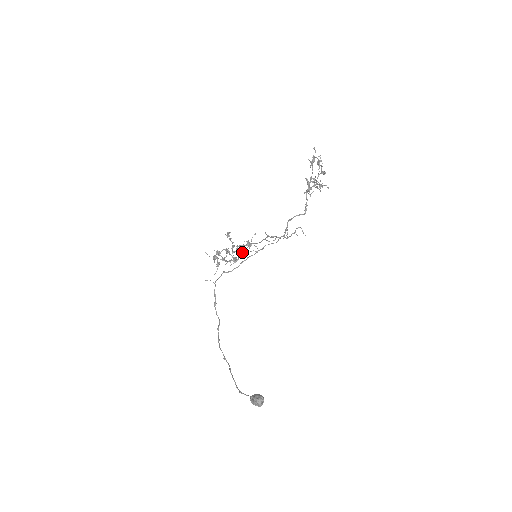
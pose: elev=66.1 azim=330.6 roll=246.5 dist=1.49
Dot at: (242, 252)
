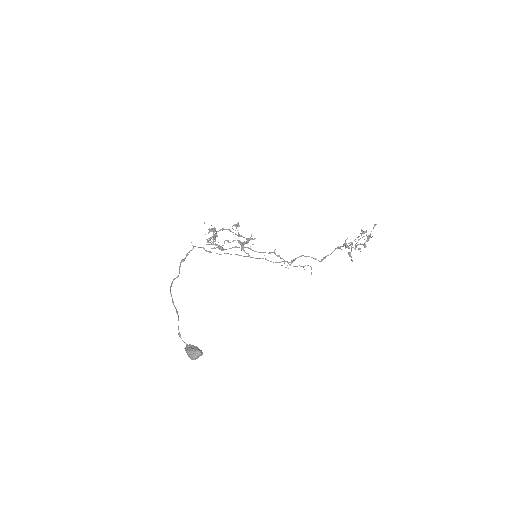
Dot at: (233, 247)
